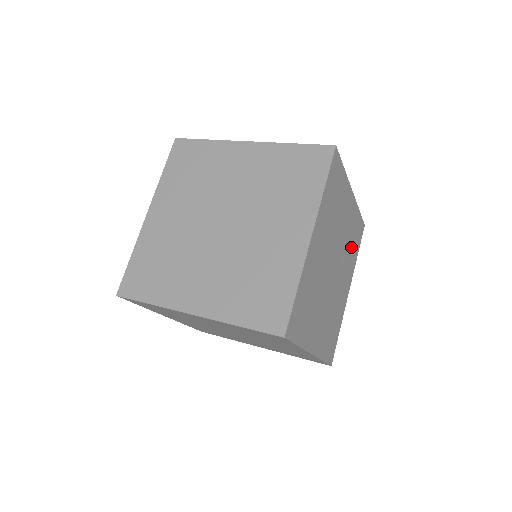
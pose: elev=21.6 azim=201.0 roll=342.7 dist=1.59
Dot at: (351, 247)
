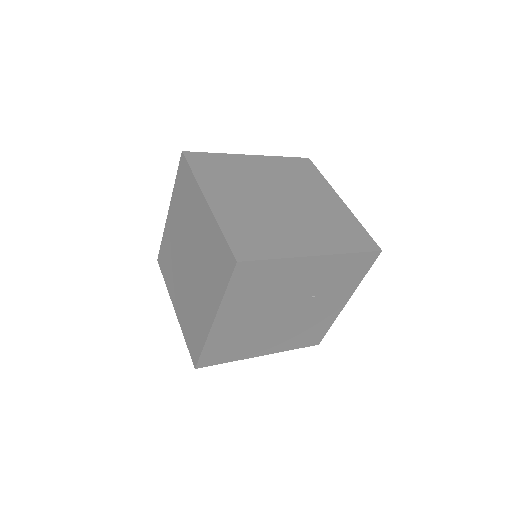
Dot at: (337, 281)
